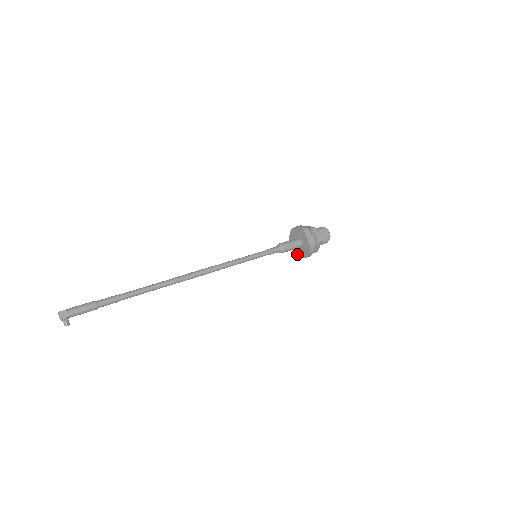
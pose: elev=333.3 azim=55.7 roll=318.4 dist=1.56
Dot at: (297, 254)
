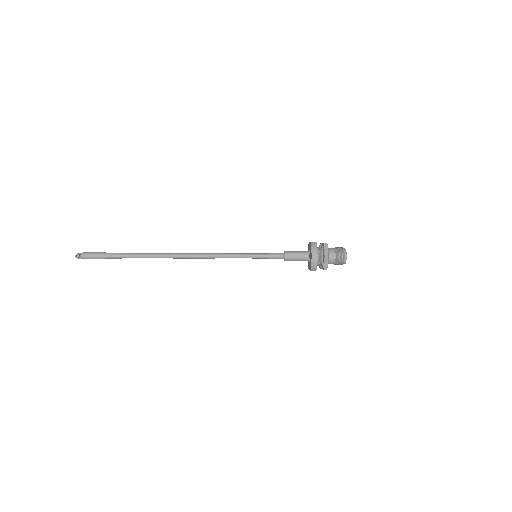
Dot at: (310, 268)
